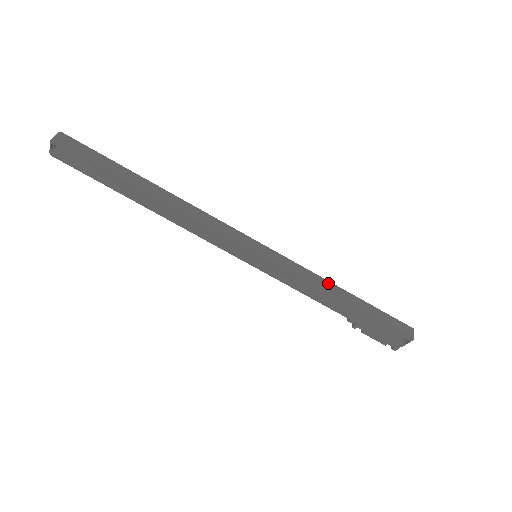
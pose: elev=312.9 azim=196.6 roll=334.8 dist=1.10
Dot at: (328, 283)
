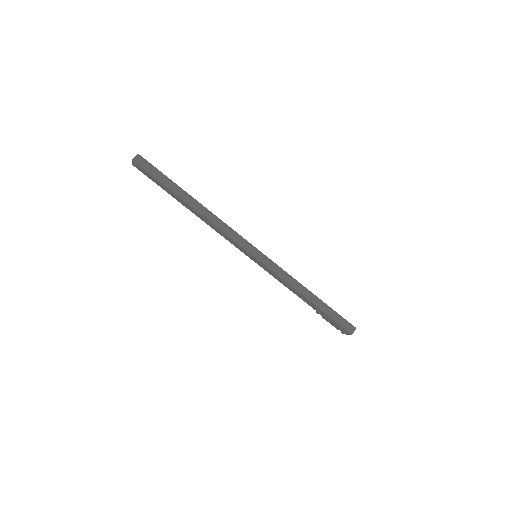
Dot at: (300, 286)
